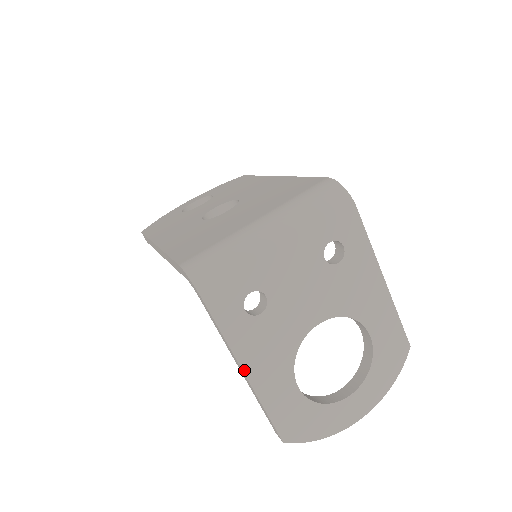
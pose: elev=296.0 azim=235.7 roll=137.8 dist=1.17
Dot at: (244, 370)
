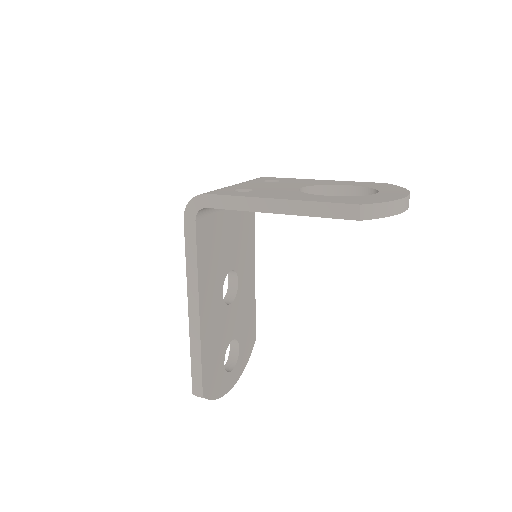
Dot at: (271, 198)
